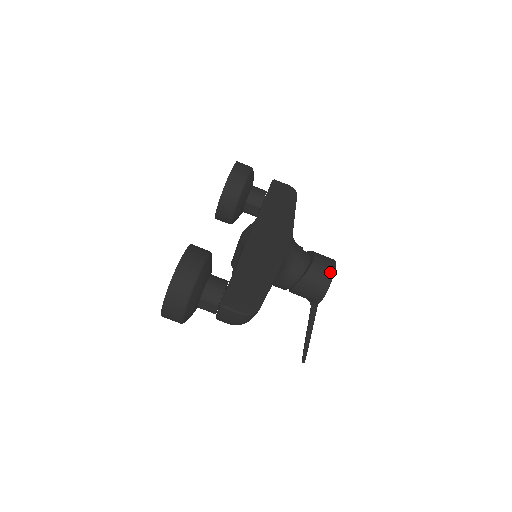
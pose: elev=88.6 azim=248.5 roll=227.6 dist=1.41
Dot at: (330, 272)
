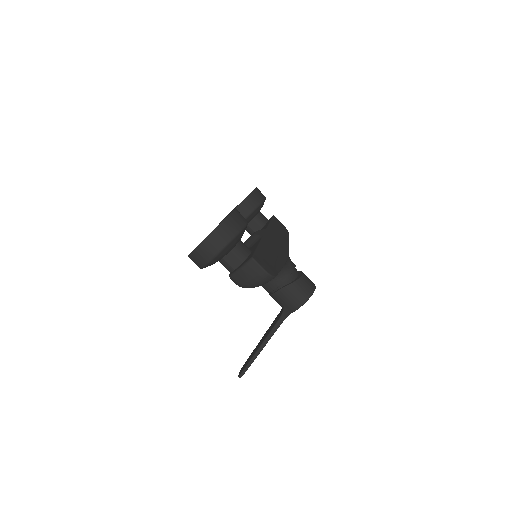
Dot at: (313, 288)
